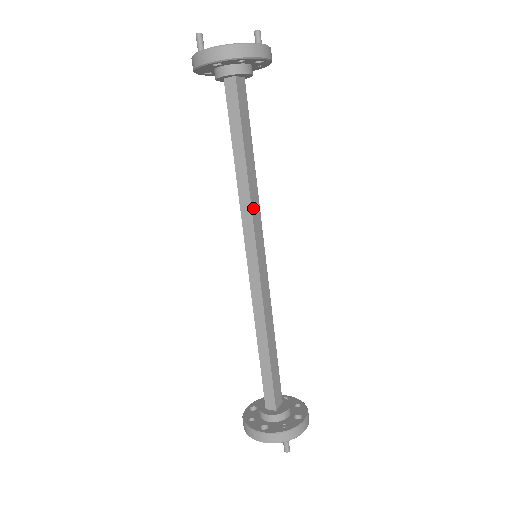
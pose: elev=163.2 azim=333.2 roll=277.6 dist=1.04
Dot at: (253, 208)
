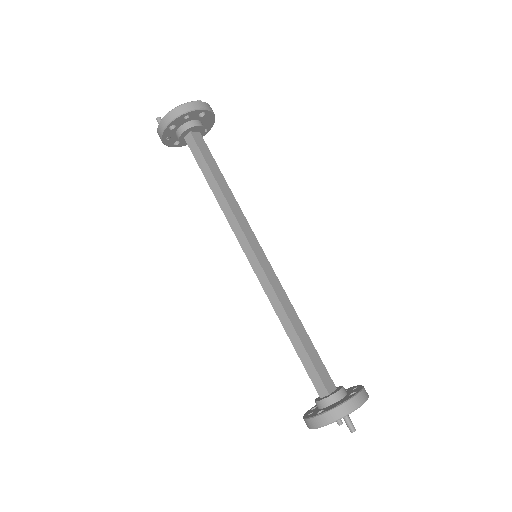
Dot at: (237, 217)
